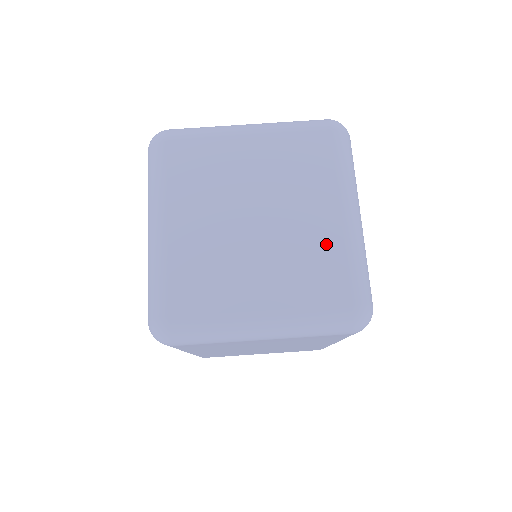
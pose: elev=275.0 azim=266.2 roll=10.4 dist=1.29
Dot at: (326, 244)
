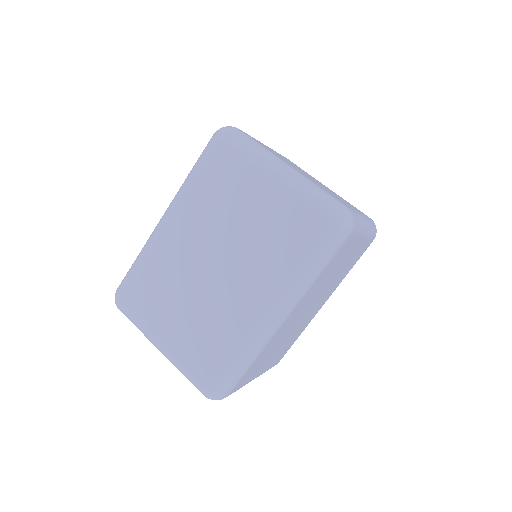
Dot at: occluded
